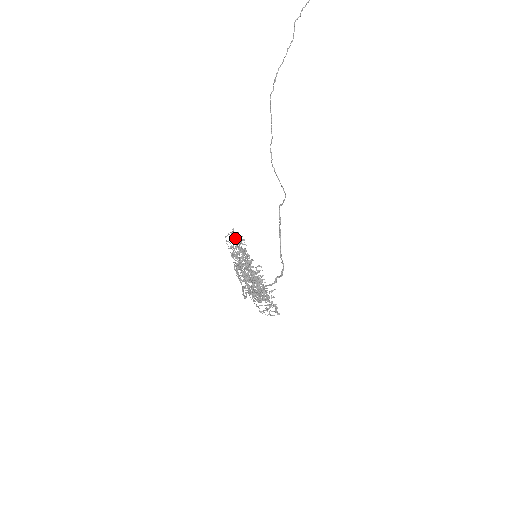
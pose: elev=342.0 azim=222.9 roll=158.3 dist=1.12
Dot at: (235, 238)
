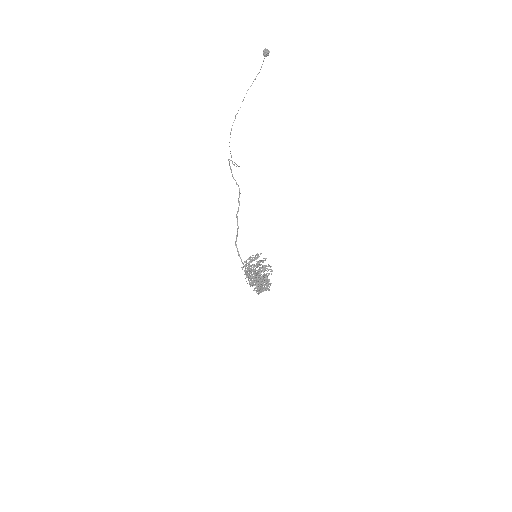
Dot at: occluded
